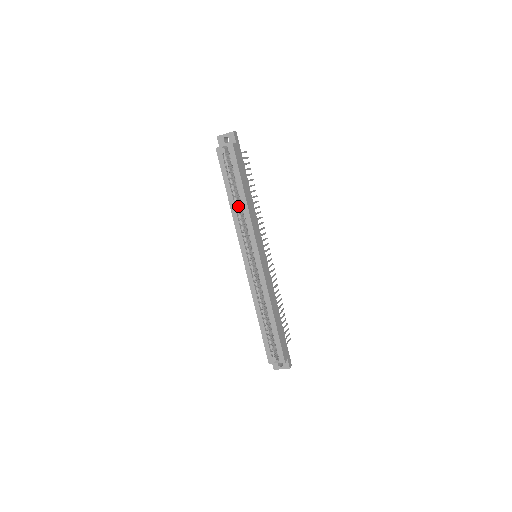
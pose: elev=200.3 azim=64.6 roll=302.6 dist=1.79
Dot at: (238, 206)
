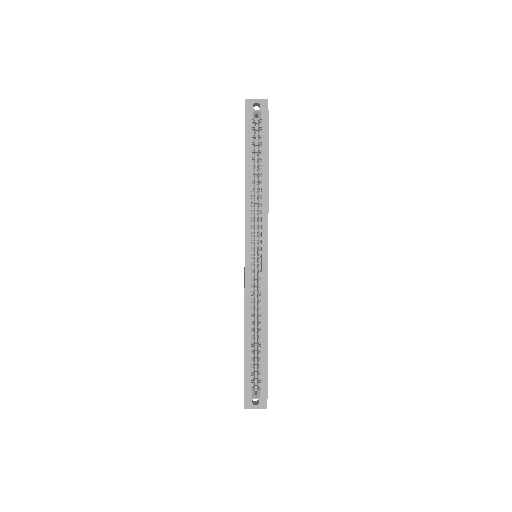
Dot at: (254, 188)
